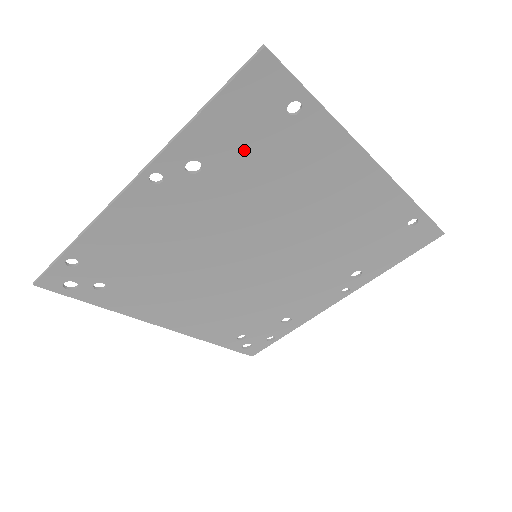
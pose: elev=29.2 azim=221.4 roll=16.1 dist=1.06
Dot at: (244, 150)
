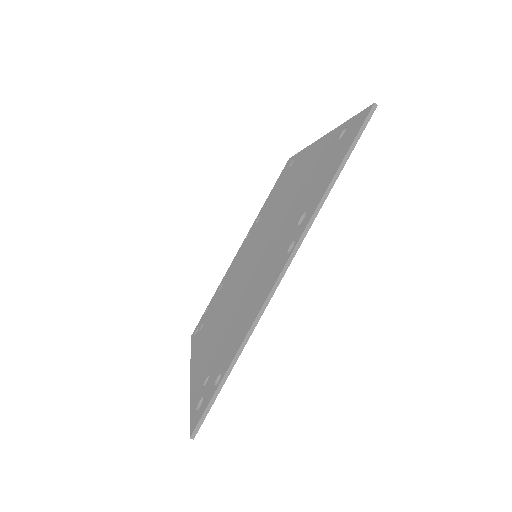
Dot at: occluded
